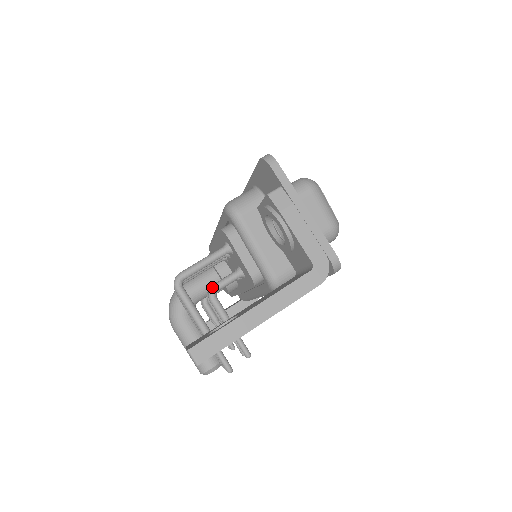
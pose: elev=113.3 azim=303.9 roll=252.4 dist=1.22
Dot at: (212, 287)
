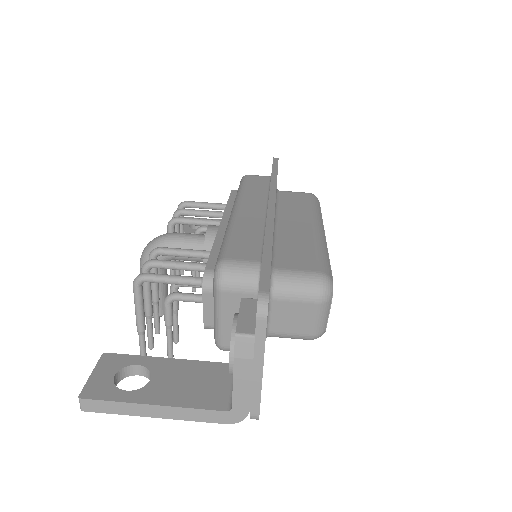
Dot at: (172, 296)
